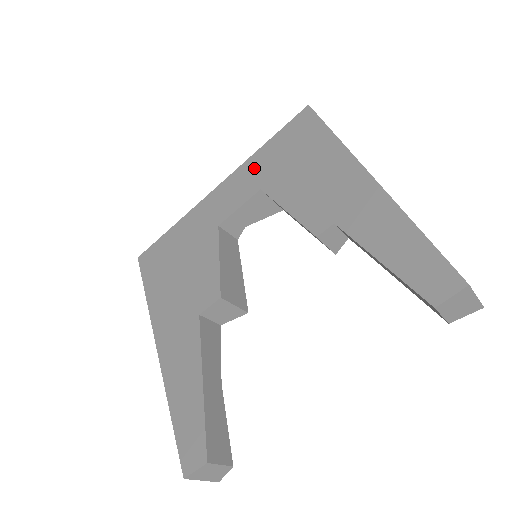
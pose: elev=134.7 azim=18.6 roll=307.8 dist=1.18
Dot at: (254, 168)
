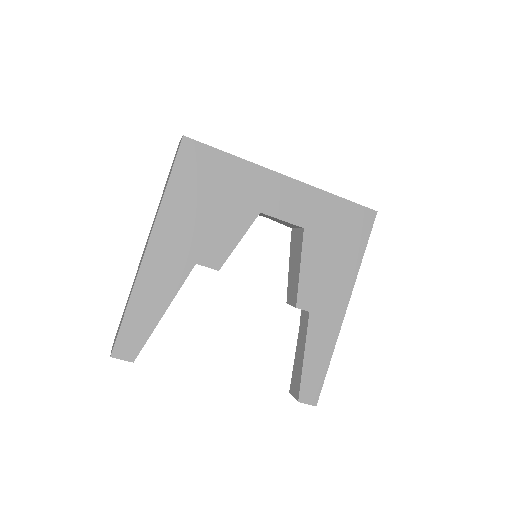
Dot at: (316, 204)
